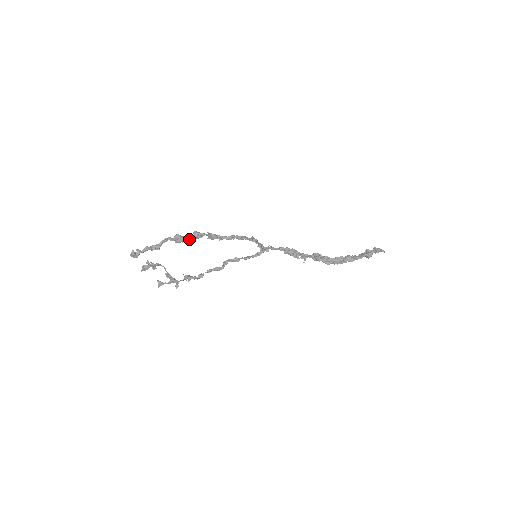
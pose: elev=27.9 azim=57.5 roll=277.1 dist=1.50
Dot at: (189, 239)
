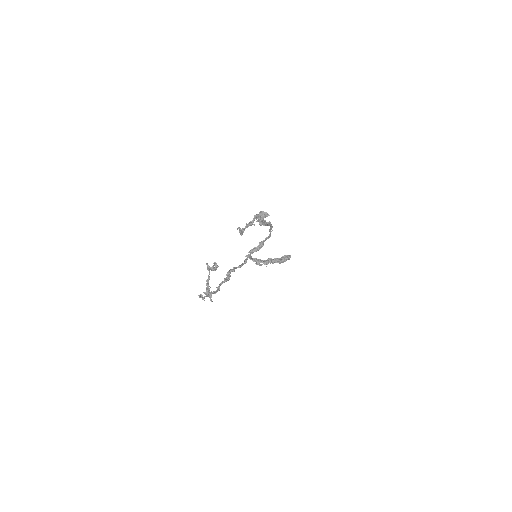
Dot at: (262, 218)
